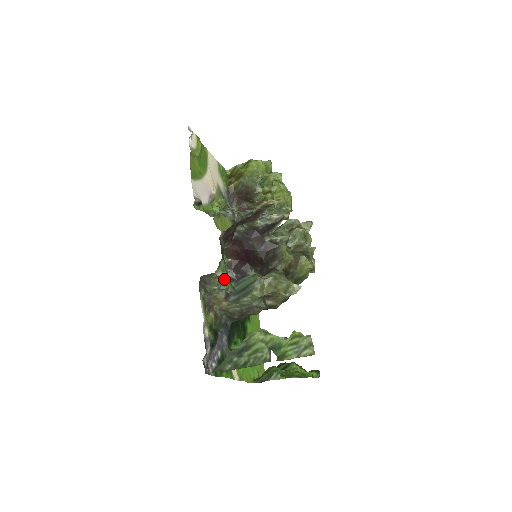
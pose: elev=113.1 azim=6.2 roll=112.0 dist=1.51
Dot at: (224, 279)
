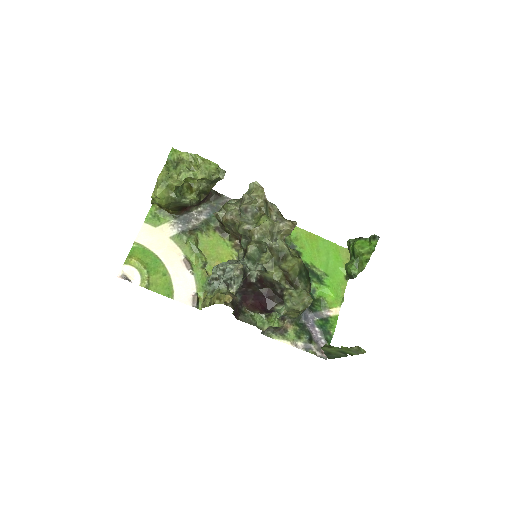
Dot at: (269, 318)
